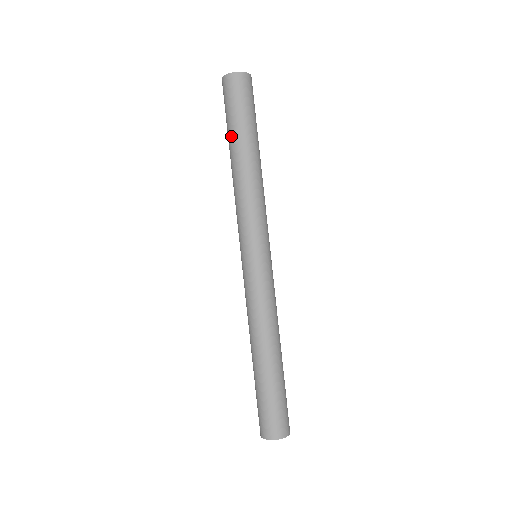
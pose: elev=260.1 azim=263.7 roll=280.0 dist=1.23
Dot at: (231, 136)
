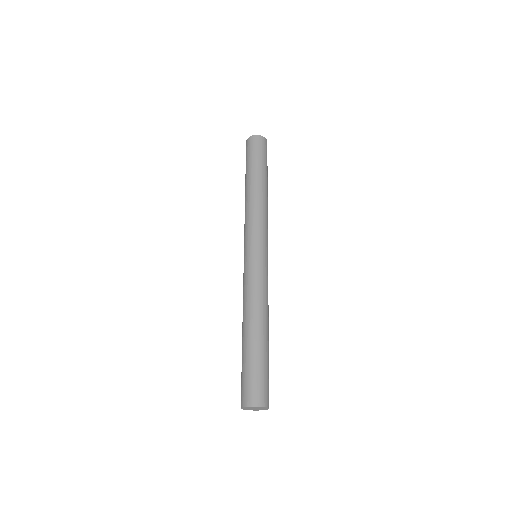
Dot at: (248, 172)
